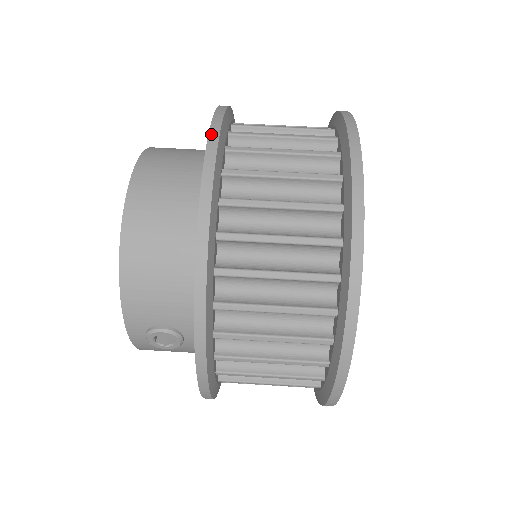
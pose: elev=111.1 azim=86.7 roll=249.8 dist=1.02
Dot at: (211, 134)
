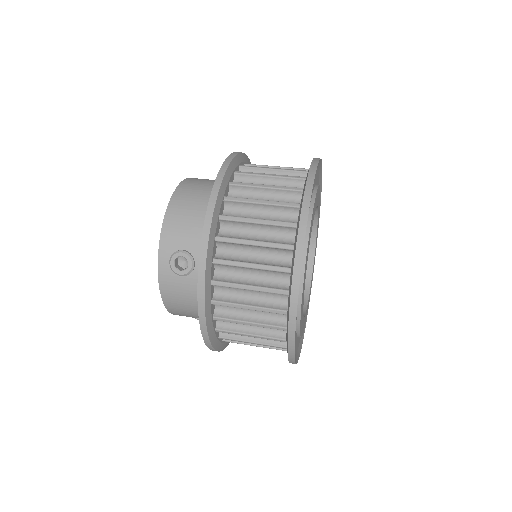
Dot at: occluded
